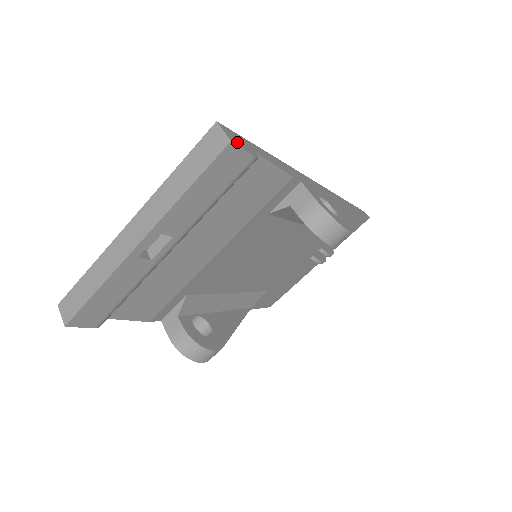
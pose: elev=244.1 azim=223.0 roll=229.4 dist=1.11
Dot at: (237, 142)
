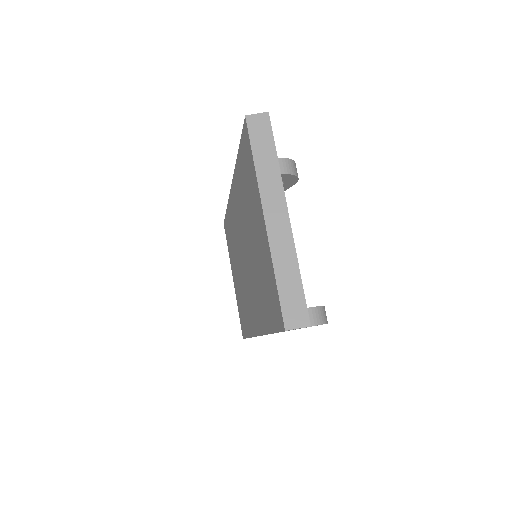
Dot at: occluded
